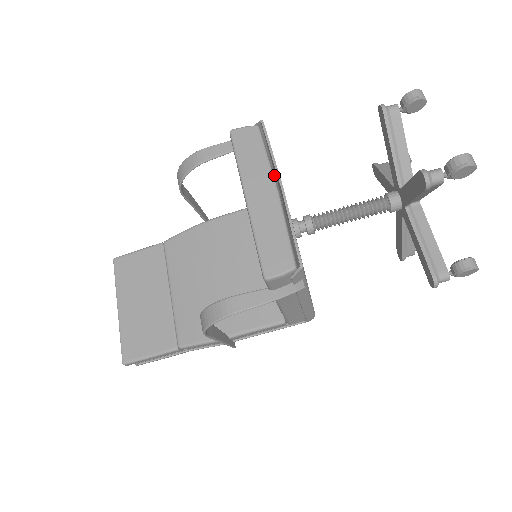
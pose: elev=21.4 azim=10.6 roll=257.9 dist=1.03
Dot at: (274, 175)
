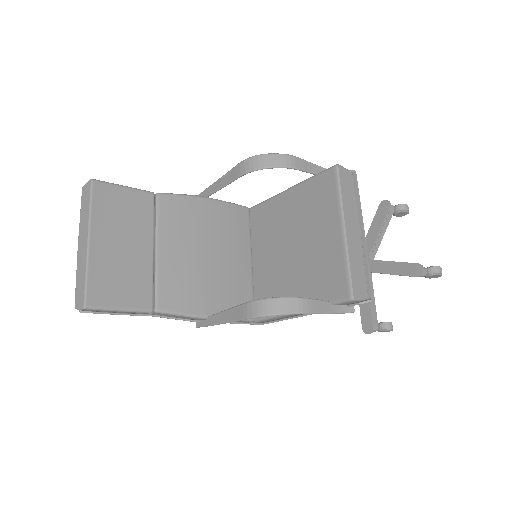
Dot at: occluded
